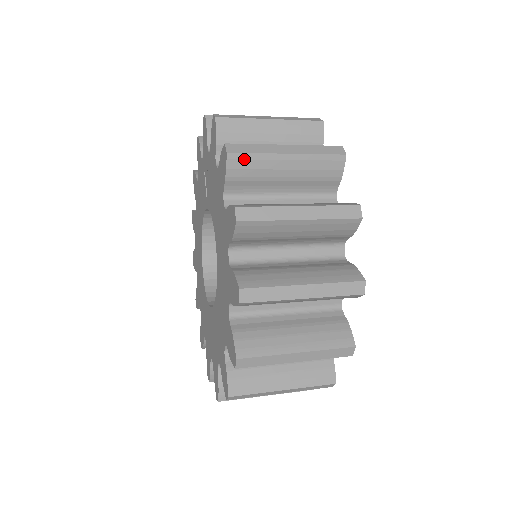
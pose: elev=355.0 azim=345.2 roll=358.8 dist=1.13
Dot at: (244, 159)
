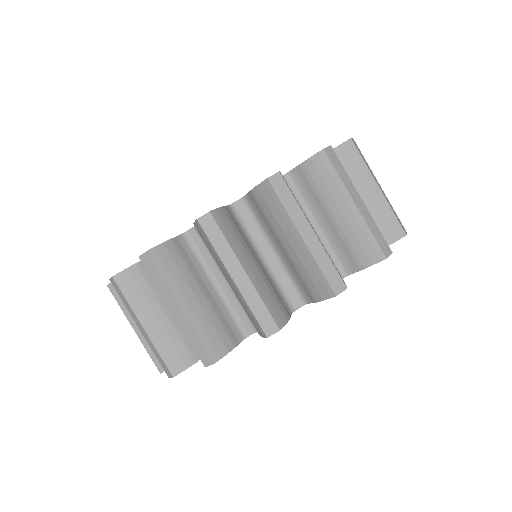
Dot at: occluded
